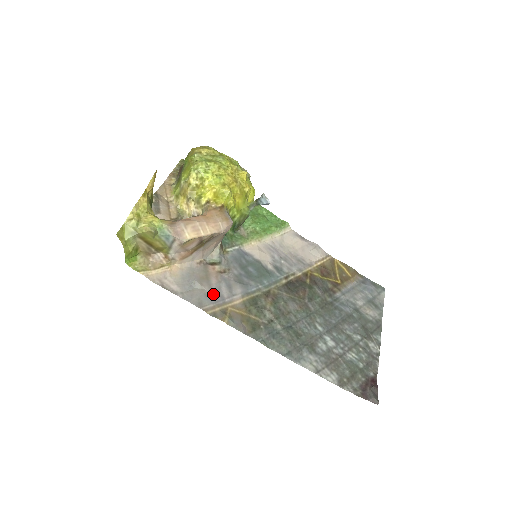
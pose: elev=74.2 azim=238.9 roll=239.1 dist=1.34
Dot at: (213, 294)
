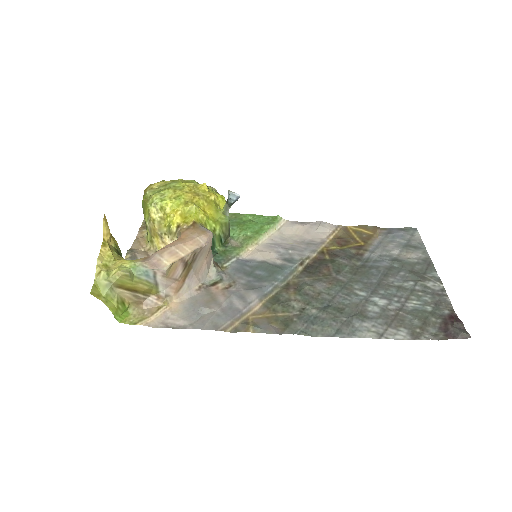
Dot at: (226, 311)
